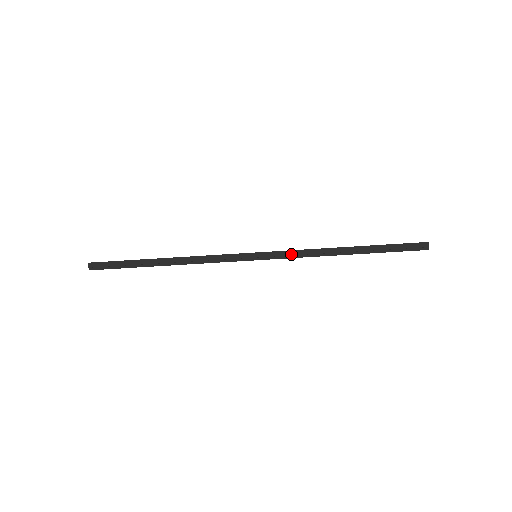
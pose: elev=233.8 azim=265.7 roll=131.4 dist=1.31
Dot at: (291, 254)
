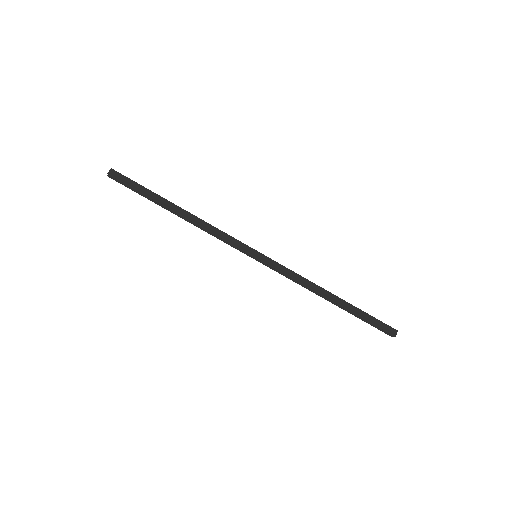
Dot at: (287, 271)
